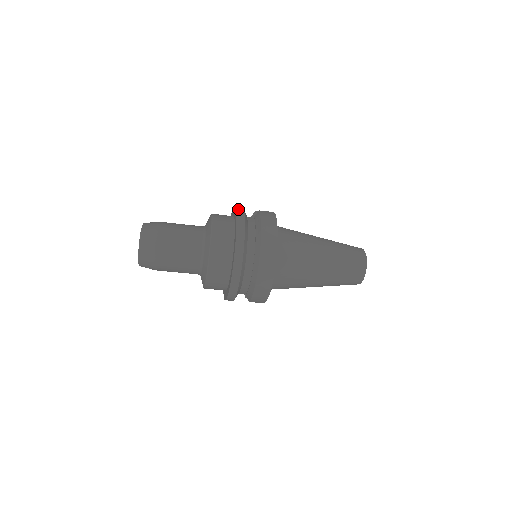
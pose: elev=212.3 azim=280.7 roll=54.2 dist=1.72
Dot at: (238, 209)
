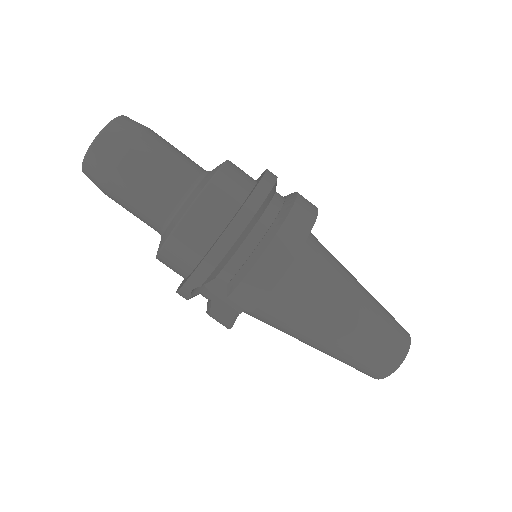
Dot at: occluded
